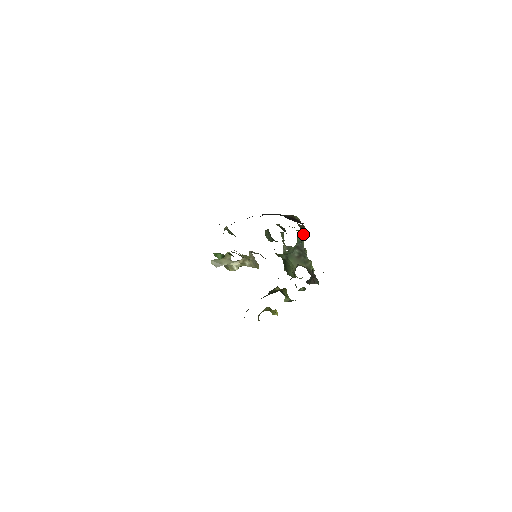
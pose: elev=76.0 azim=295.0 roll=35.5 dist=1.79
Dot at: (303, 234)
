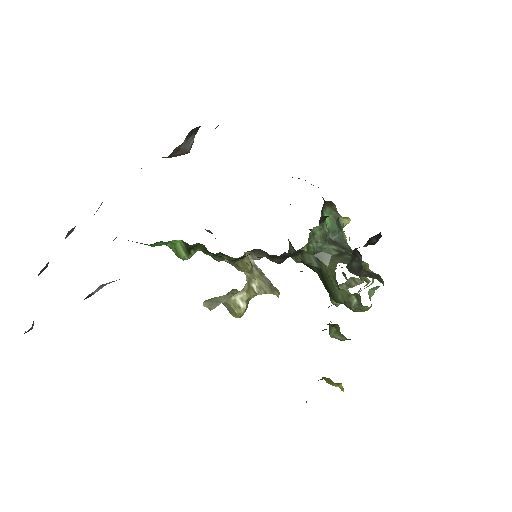
Dot at: (334, 214)
